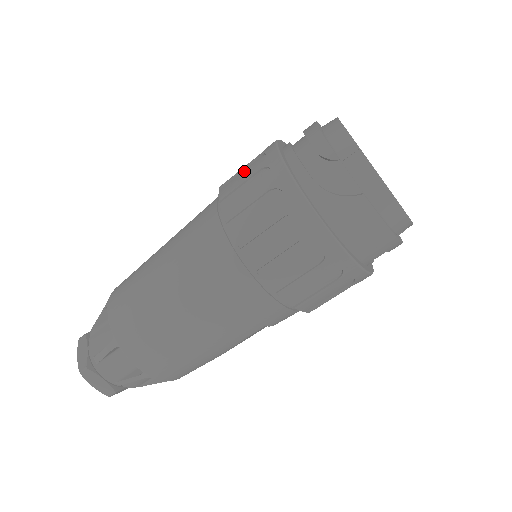
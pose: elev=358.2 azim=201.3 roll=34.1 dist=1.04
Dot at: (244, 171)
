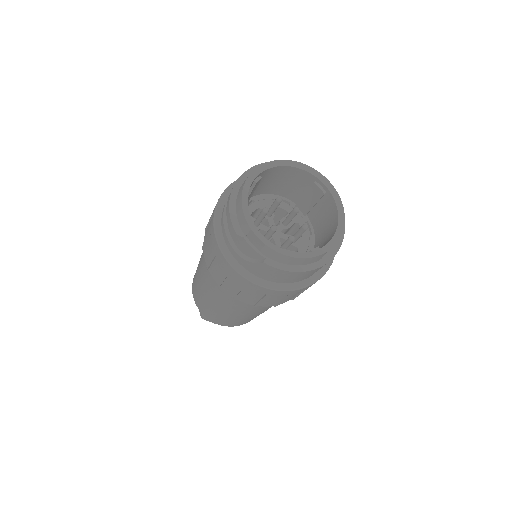
Dot at: (209, 224)
